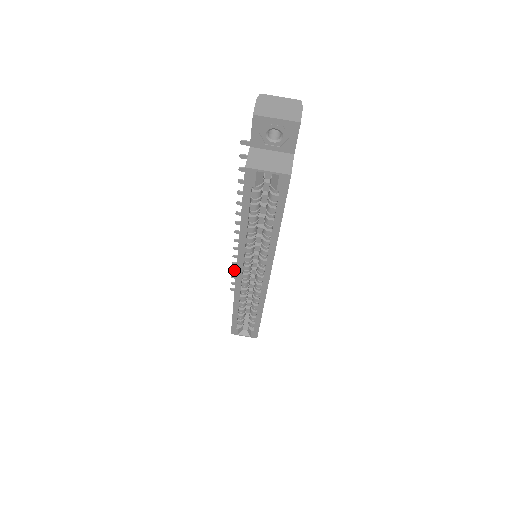
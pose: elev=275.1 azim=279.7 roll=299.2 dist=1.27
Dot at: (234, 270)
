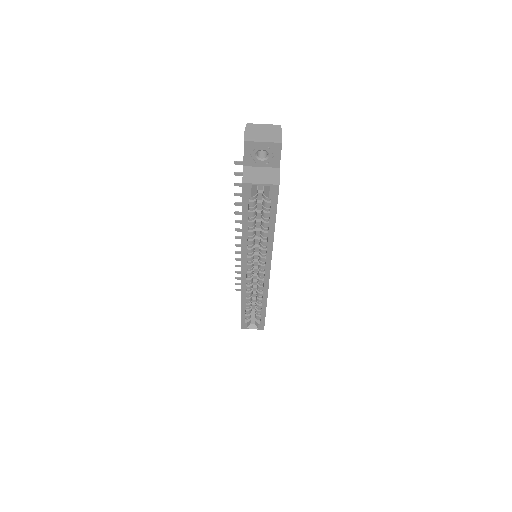
Dot at: (237, 272)
